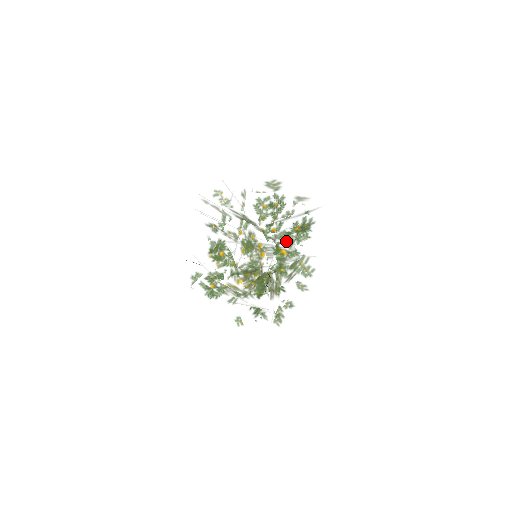
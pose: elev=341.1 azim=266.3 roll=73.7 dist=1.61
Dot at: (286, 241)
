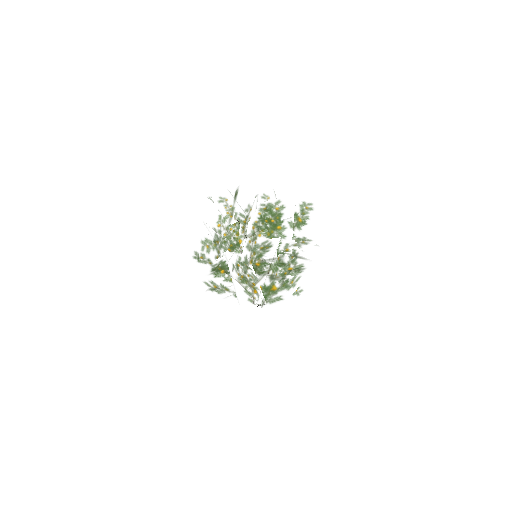
Dot at: occluded
